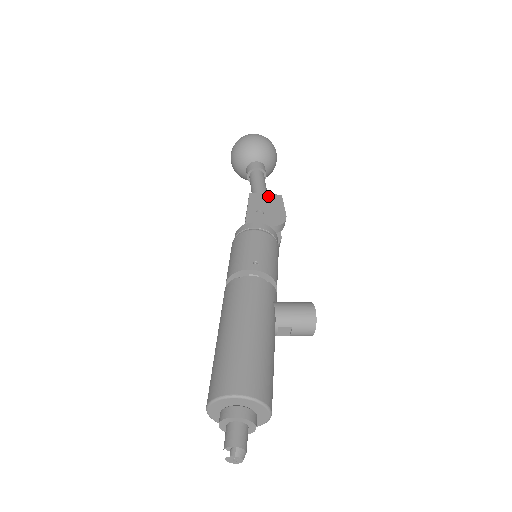
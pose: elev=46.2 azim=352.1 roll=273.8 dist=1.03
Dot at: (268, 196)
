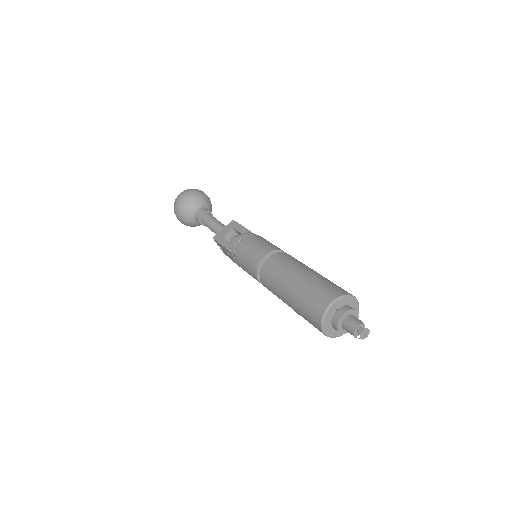
Dot at: occluded
